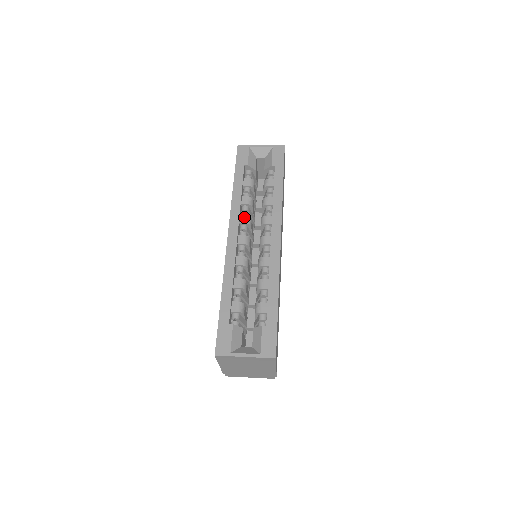
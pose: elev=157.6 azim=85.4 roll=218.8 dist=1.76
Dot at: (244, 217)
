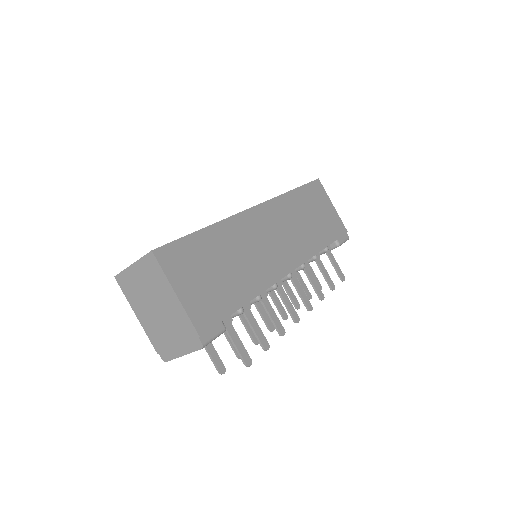
Dot at: occluded
